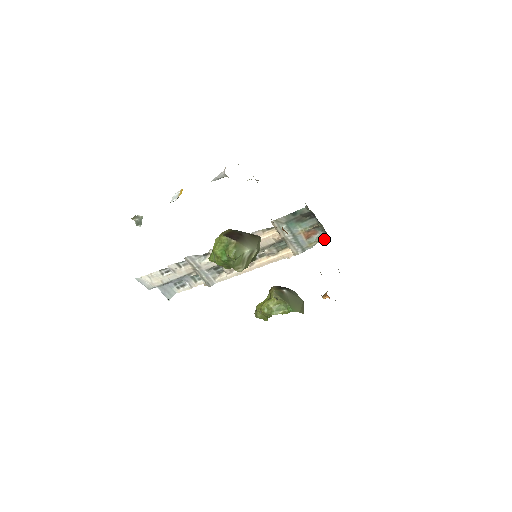
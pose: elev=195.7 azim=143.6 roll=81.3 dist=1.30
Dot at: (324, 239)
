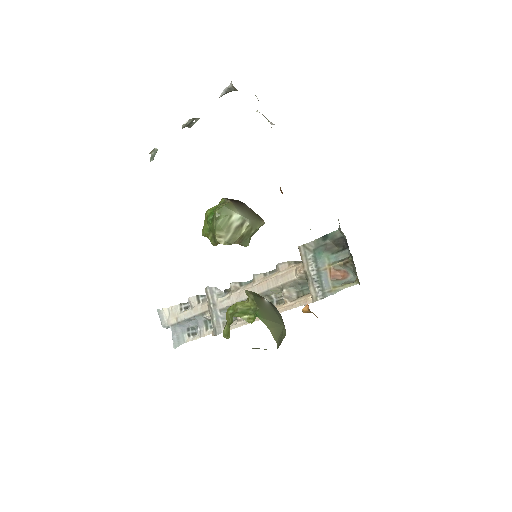
Dot at: (352, 283)
